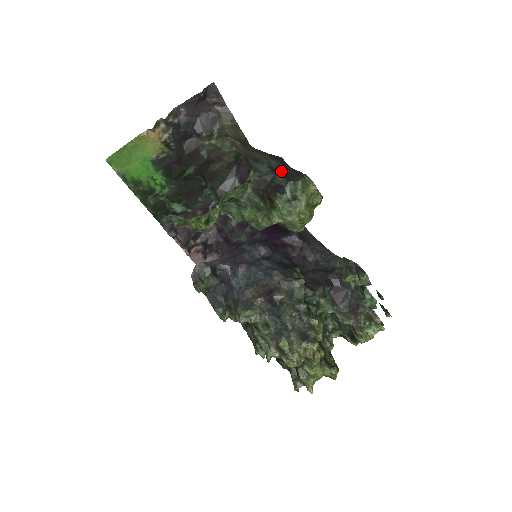
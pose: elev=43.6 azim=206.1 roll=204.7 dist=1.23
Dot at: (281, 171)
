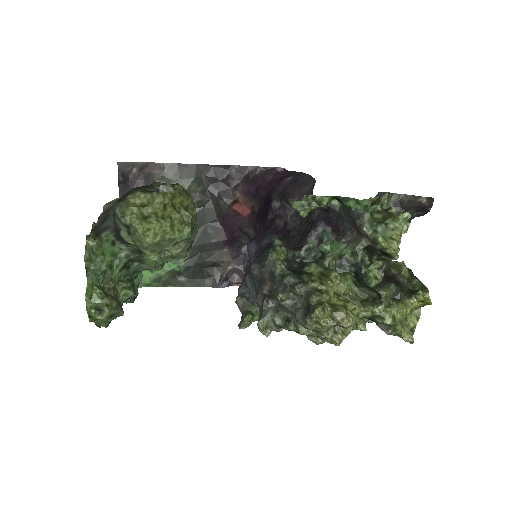
Dot at: occluded
